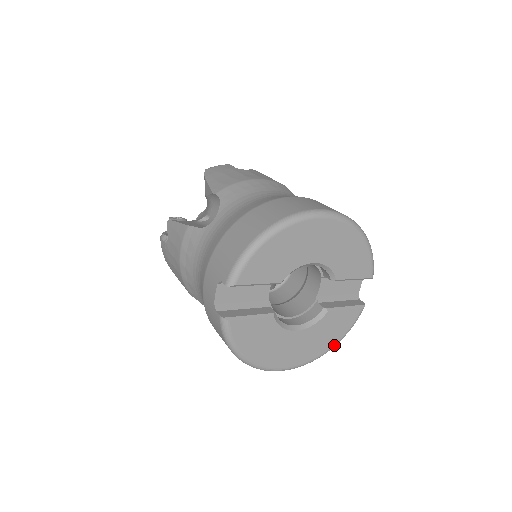
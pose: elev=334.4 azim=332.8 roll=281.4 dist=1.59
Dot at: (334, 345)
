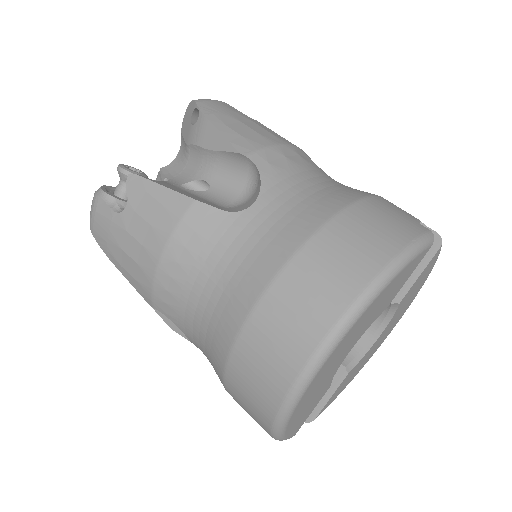
Dot at: occluded
